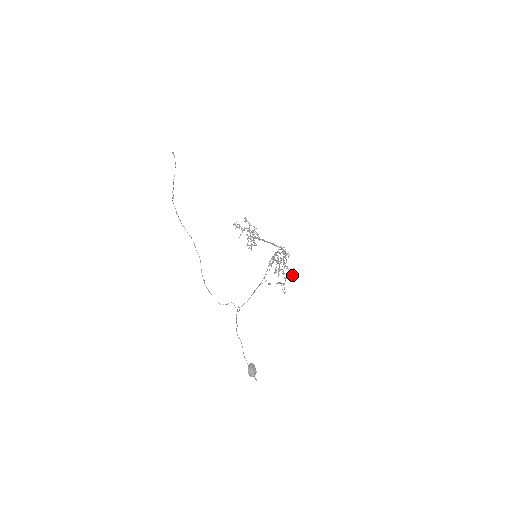
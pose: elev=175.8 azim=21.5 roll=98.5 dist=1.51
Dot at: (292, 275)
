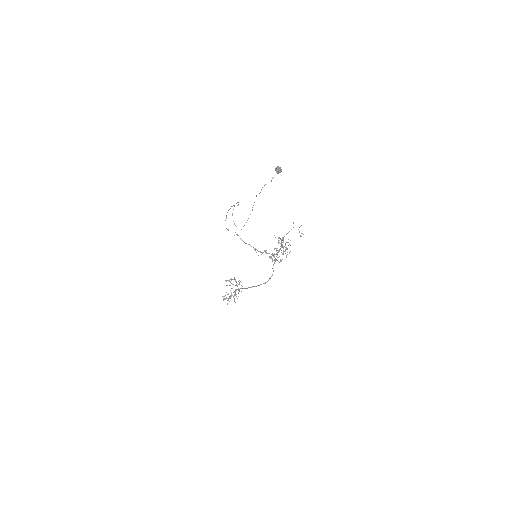
Dot at: occluded
